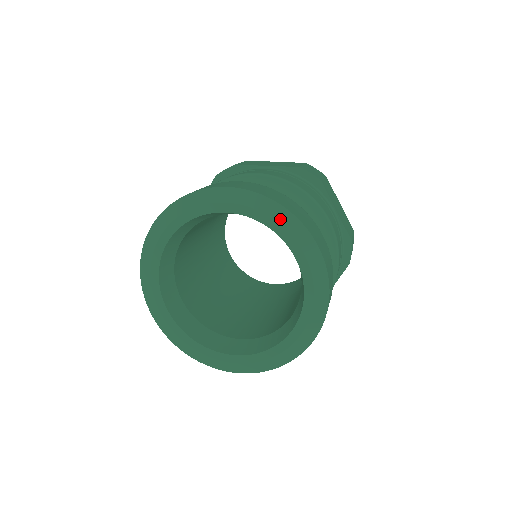
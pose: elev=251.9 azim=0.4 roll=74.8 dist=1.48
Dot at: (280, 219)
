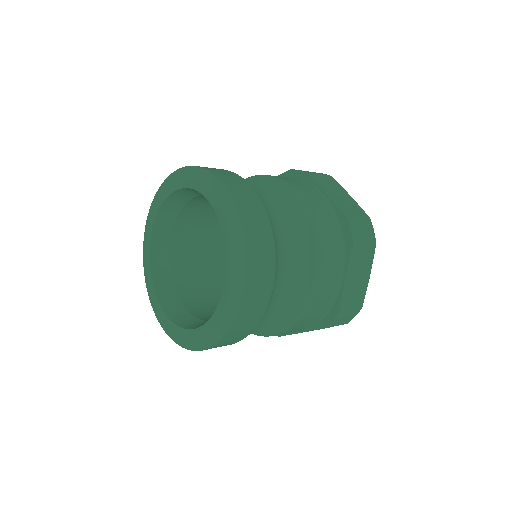
Dot at: (234, 243)
